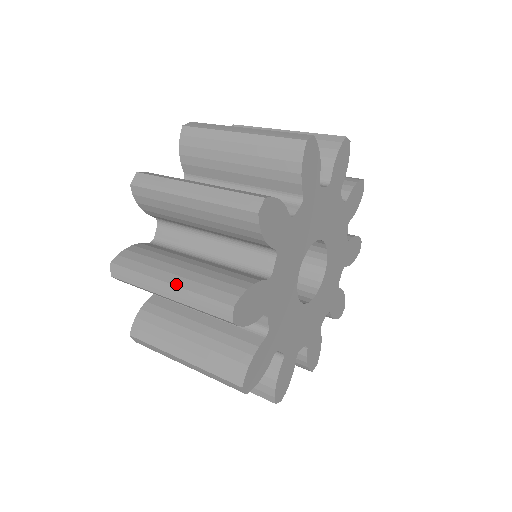
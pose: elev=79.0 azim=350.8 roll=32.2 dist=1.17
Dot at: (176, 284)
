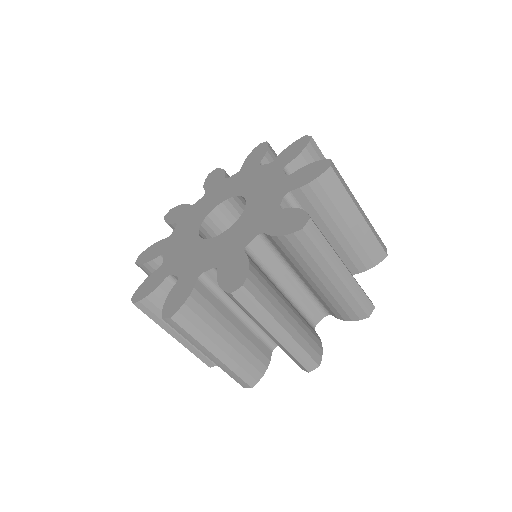
Dot at: (291, 334)
